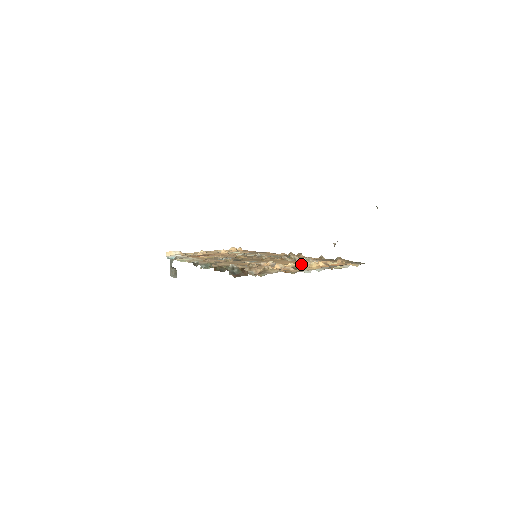
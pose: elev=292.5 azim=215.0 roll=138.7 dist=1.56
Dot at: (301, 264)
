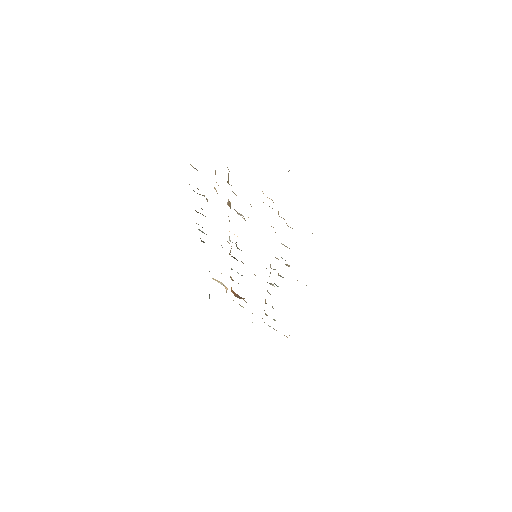
Dot at: occluded
